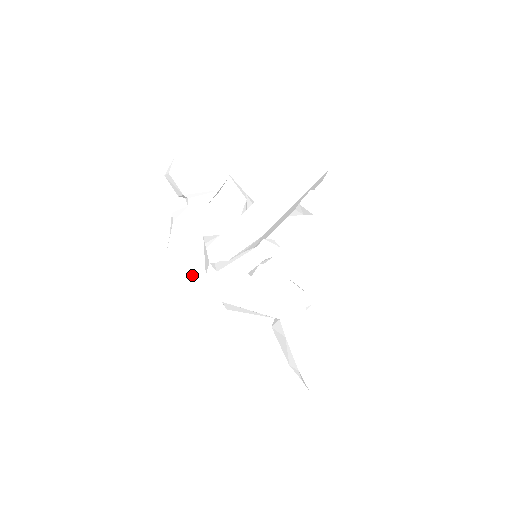
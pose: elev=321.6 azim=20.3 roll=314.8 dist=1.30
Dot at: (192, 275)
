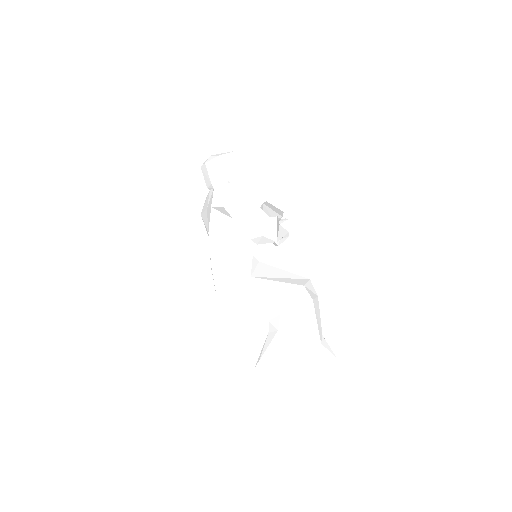
Dot at: (252, 223)
